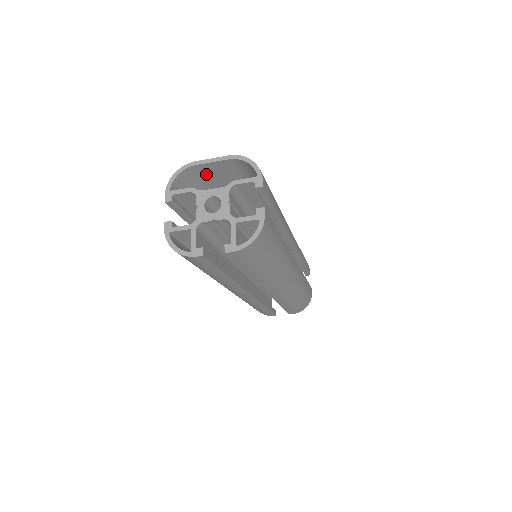
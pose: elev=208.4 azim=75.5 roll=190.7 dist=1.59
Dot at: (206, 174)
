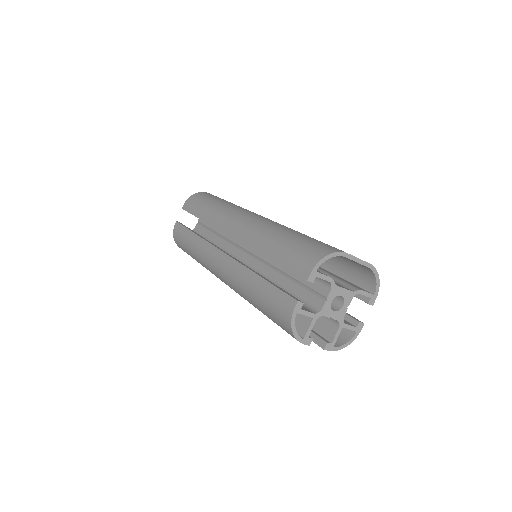
Dot at: occluded
